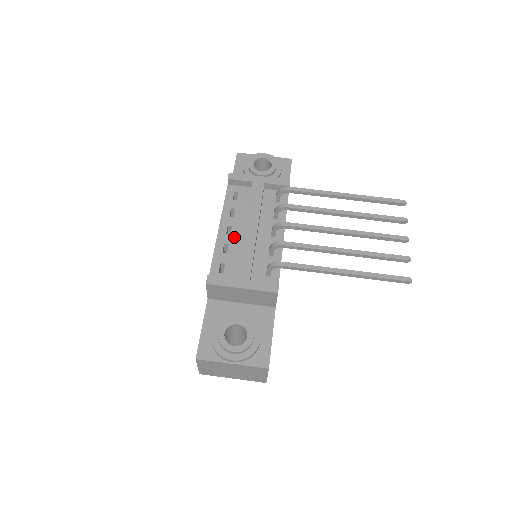
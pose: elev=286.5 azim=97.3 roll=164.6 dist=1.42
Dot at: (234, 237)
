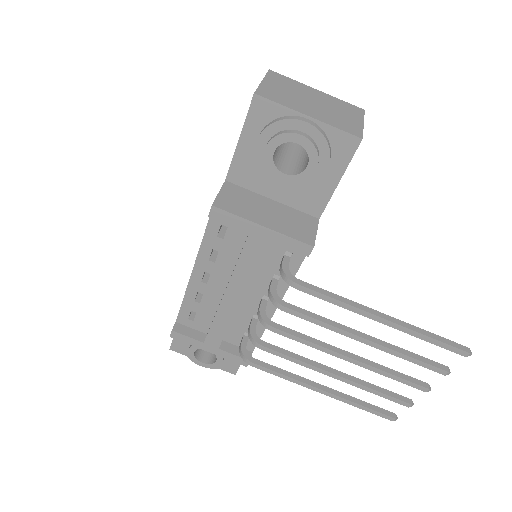
Dot at: (211, 288)
